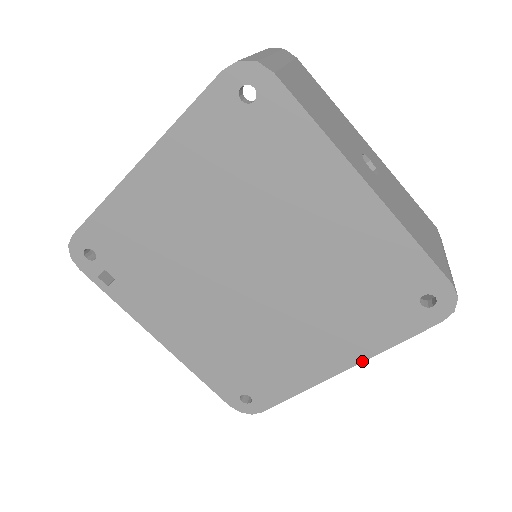
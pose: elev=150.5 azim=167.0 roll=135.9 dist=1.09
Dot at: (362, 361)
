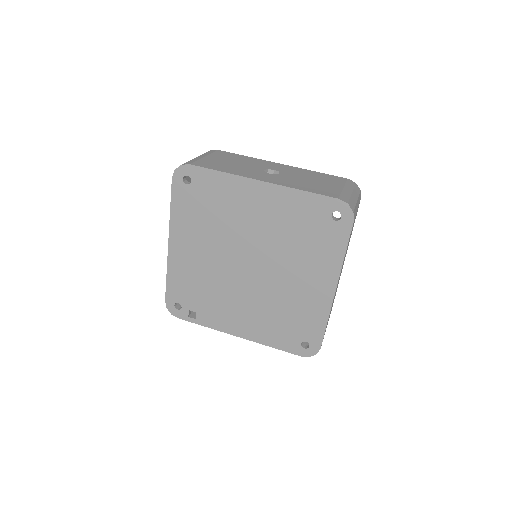
Dot at: (339, 275)
